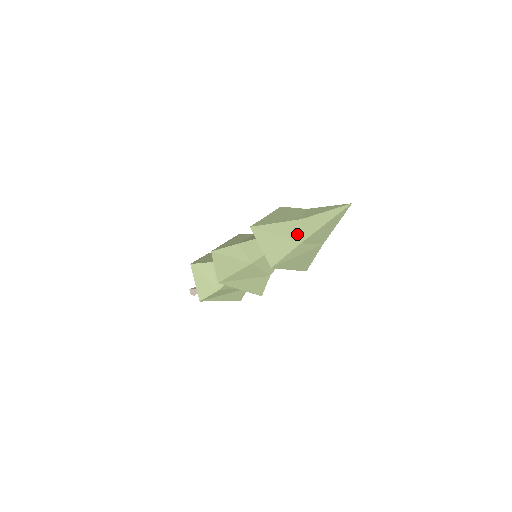
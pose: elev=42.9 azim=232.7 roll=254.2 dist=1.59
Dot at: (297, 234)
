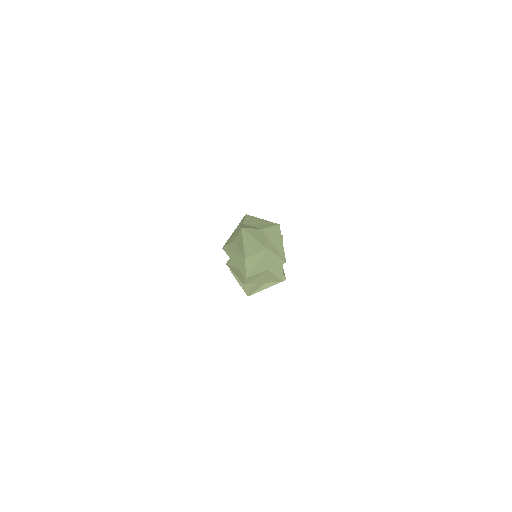
Dot at: (240, 252)
